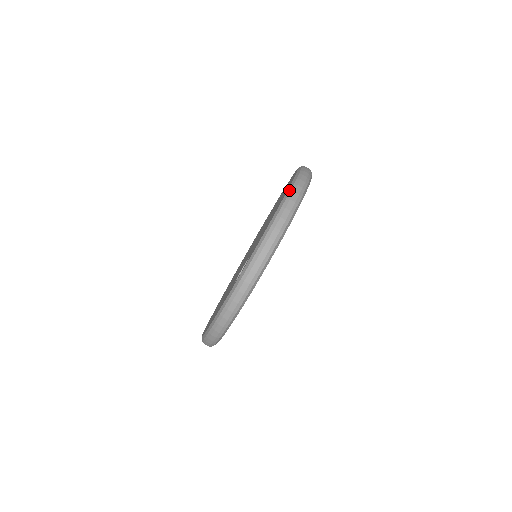
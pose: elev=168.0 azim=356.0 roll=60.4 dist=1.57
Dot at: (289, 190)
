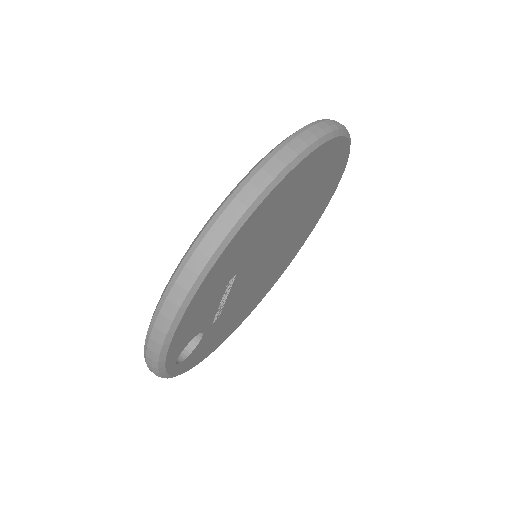
Dot at: (173, 274)
